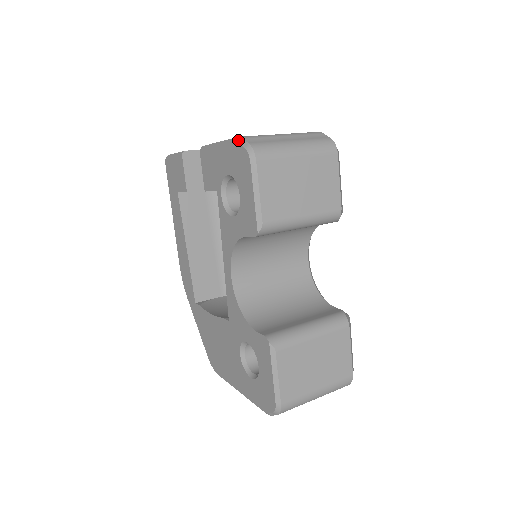
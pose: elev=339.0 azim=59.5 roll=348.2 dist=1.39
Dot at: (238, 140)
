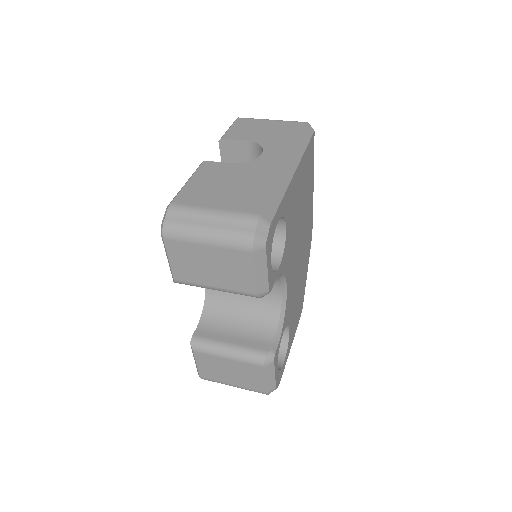
Dot at: (167, 207)
